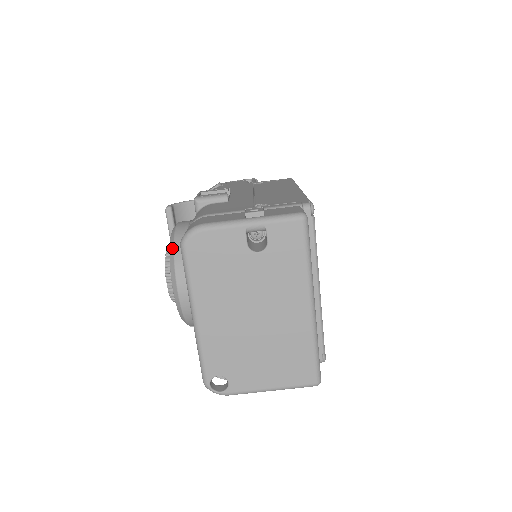
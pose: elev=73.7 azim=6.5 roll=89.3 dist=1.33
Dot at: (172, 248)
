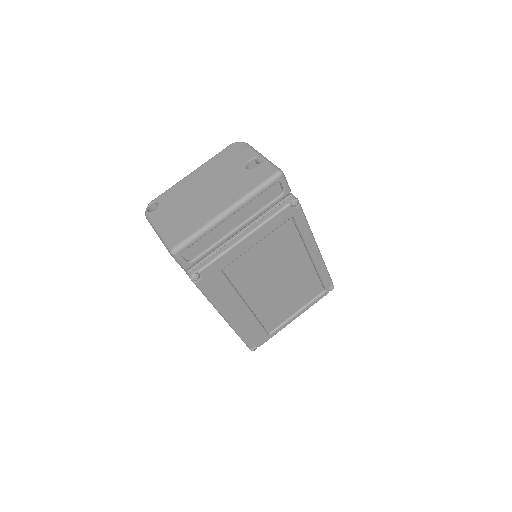
Dot at: occluded
